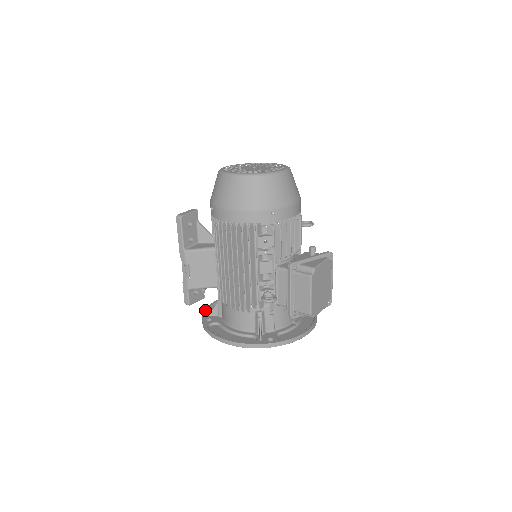
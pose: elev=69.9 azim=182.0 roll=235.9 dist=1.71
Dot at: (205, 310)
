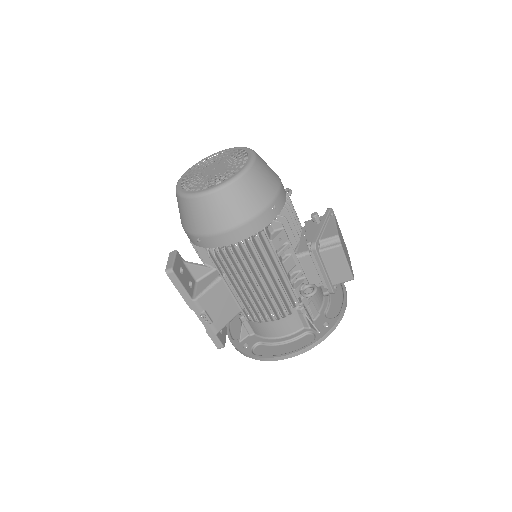
Dot at: (229, 338)
